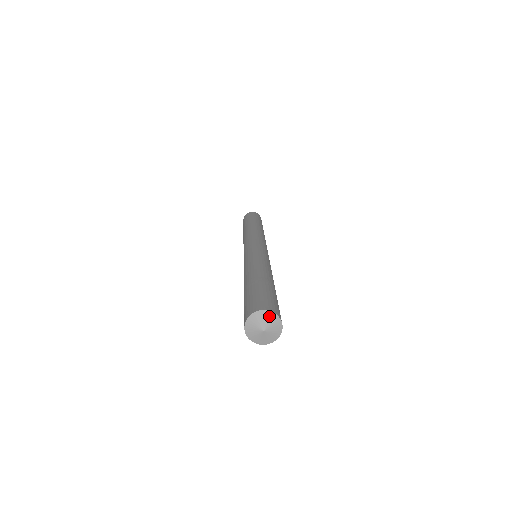
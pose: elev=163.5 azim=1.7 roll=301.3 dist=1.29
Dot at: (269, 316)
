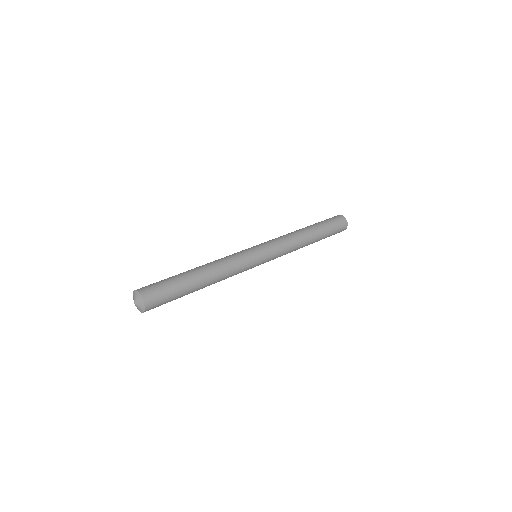
Dot at: (138, 296)
